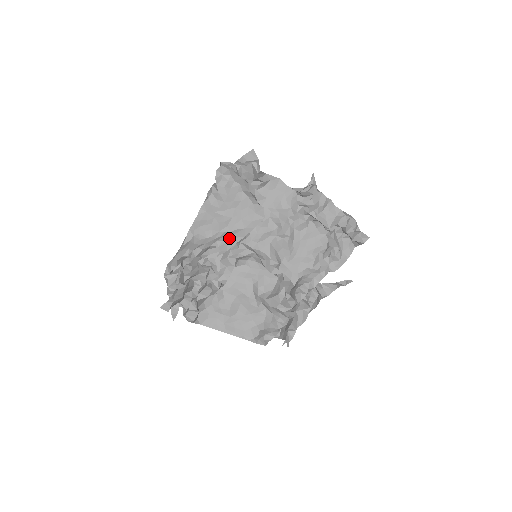
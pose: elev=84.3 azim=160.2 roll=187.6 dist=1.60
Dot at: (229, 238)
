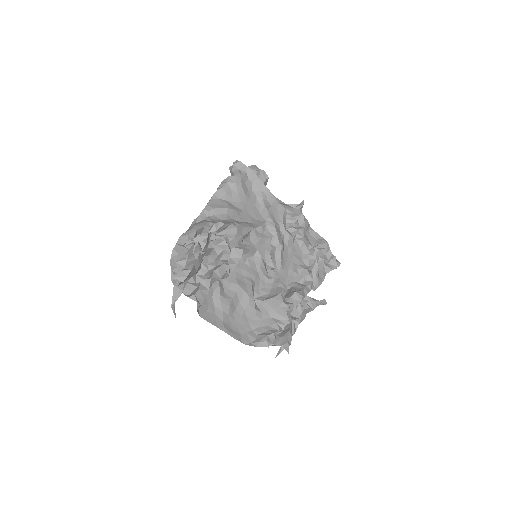
Dot at: (244, 225)
